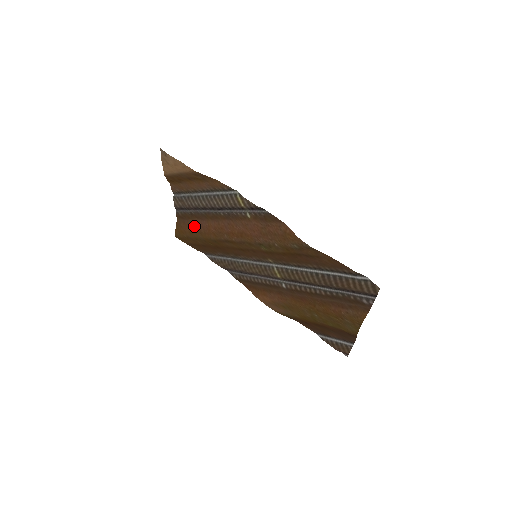
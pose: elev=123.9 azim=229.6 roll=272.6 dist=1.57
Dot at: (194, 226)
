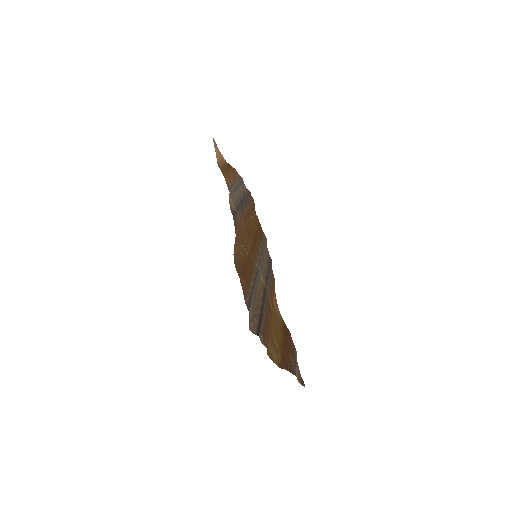
Dot at: (251, 211)
